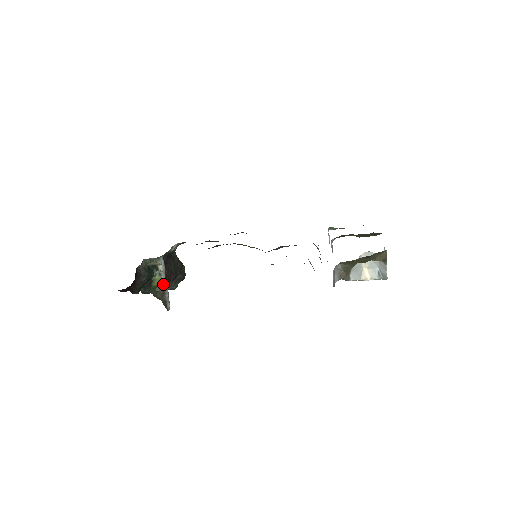
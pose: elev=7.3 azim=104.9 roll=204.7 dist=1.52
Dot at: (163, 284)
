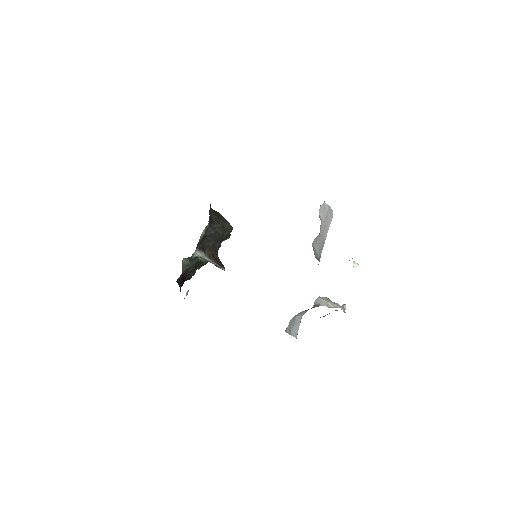
Dot at: occluded
